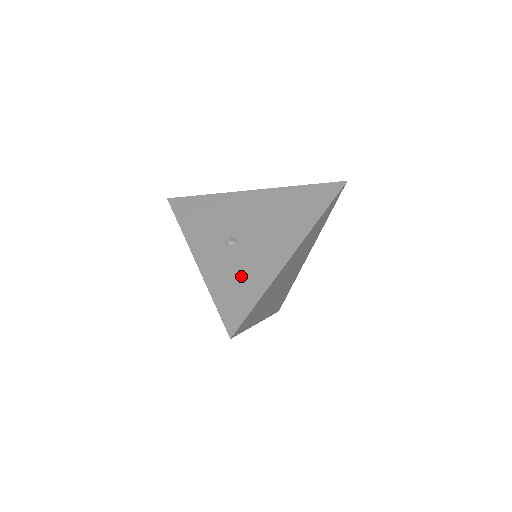
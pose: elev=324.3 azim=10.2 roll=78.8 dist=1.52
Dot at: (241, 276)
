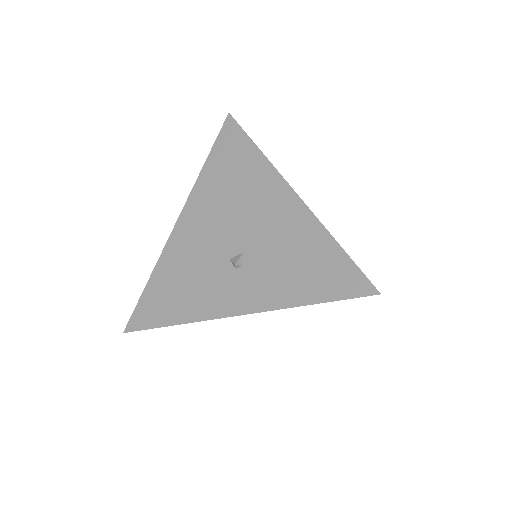
Dot at: (294, 260)
